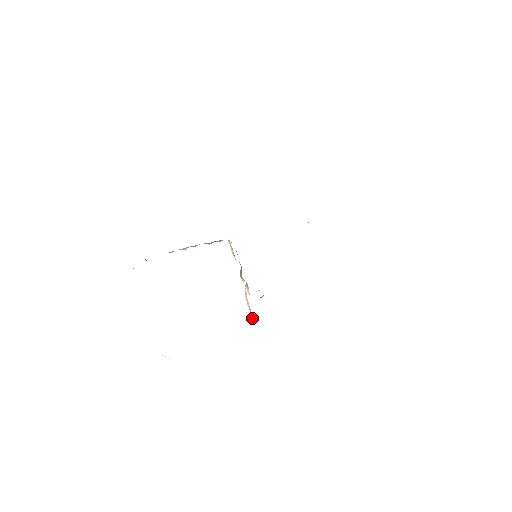
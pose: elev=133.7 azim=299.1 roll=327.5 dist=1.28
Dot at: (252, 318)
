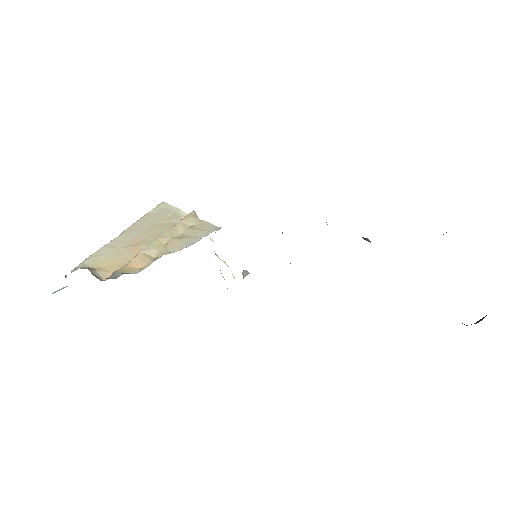
Dot at: occluded
